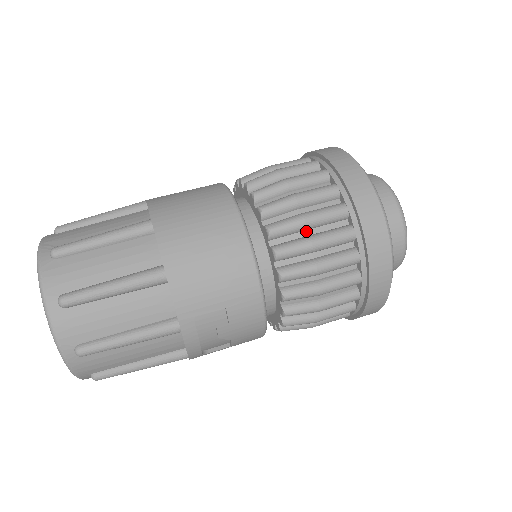
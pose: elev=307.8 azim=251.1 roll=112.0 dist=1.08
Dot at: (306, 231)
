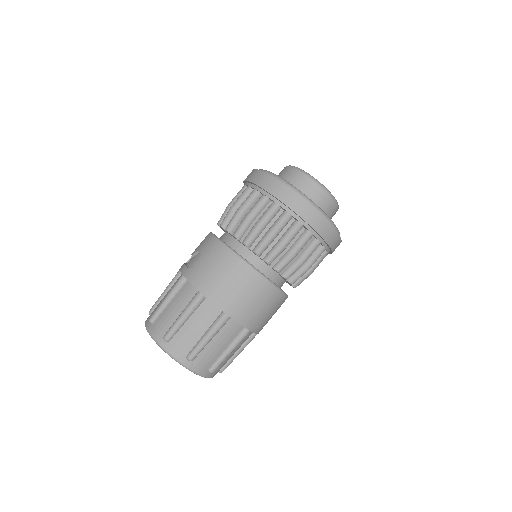
Dot at: occluded
